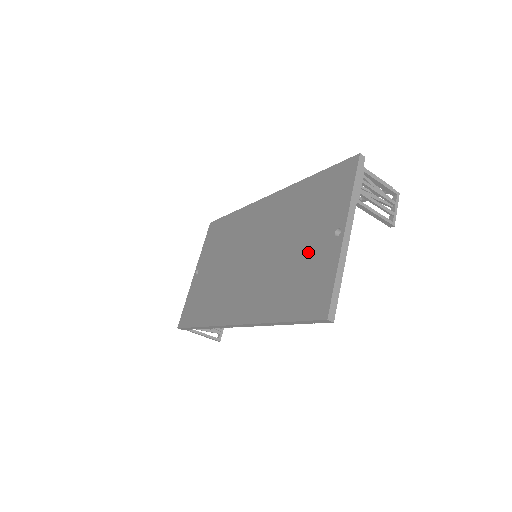
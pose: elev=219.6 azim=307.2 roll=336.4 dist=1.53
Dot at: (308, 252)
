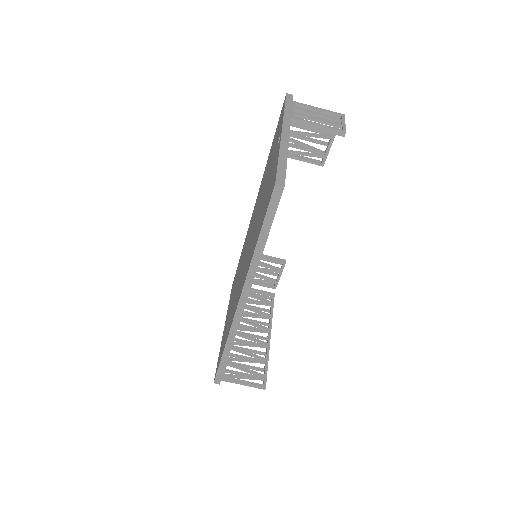
Dot at: (268, 181)
